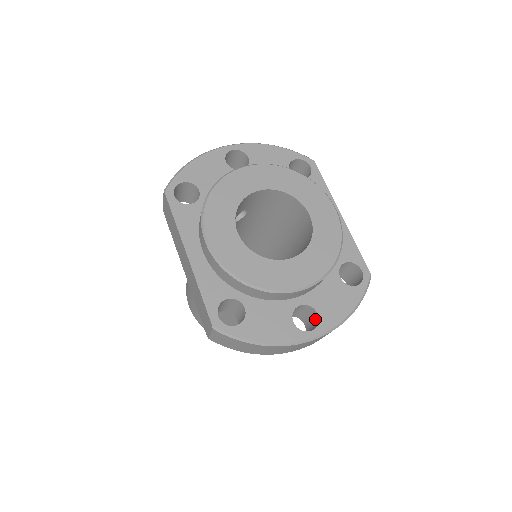
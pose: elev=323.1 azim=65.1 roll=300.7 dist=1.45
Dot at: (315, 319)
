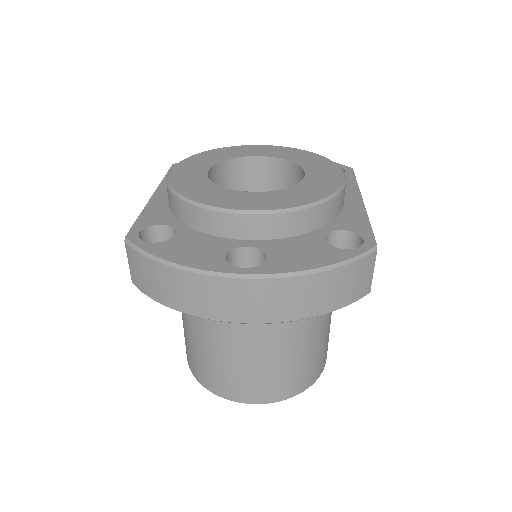
Dot at: occluded
